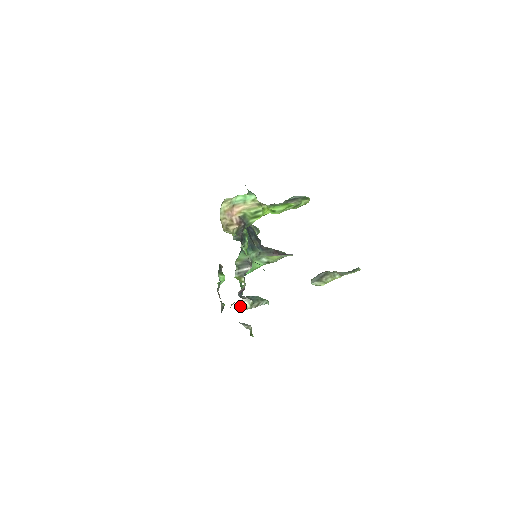
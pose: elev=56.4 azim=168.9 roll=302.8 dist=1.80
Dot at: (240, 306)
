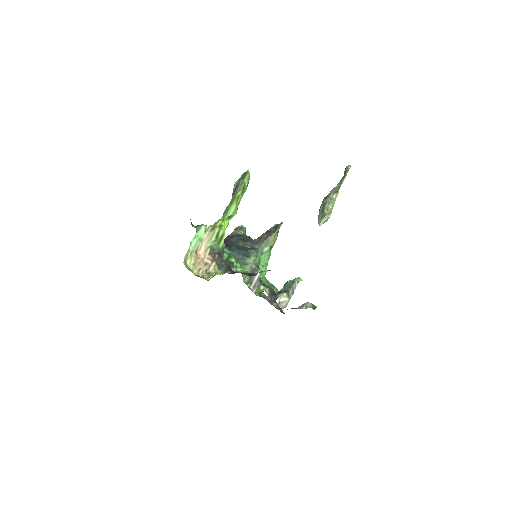
Dot at: (280, 307)
